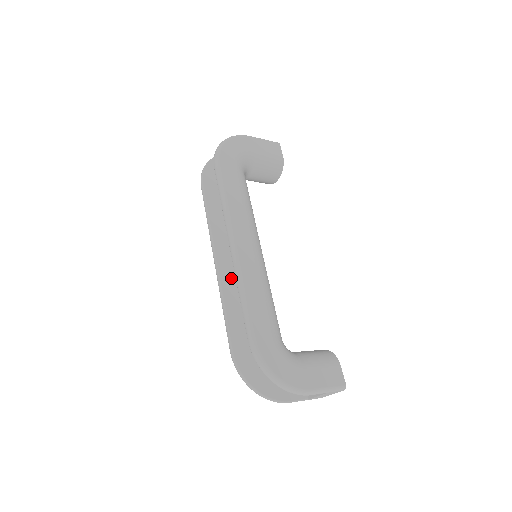
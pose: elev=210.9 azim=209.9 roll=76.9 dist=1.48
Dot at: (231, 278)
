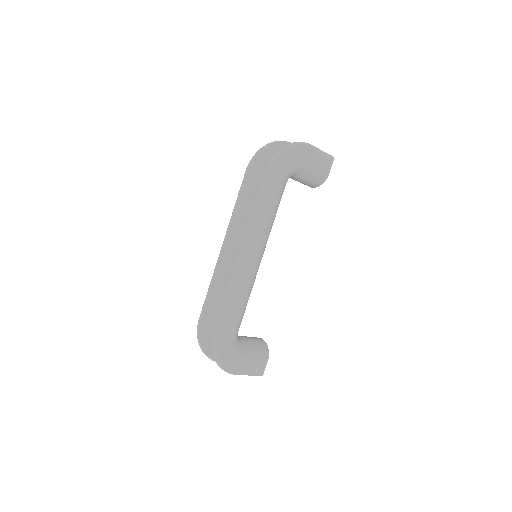
Dot at: (228, 264)
